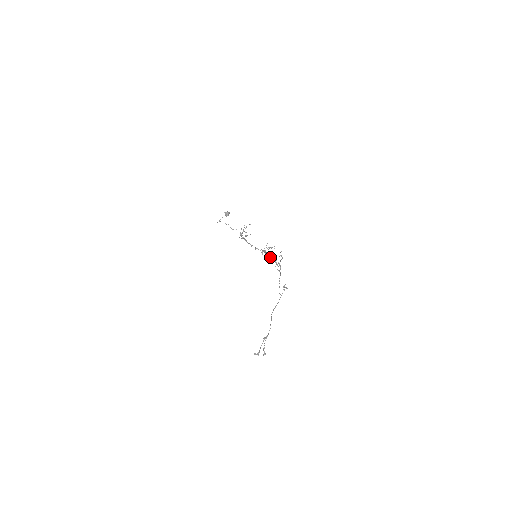
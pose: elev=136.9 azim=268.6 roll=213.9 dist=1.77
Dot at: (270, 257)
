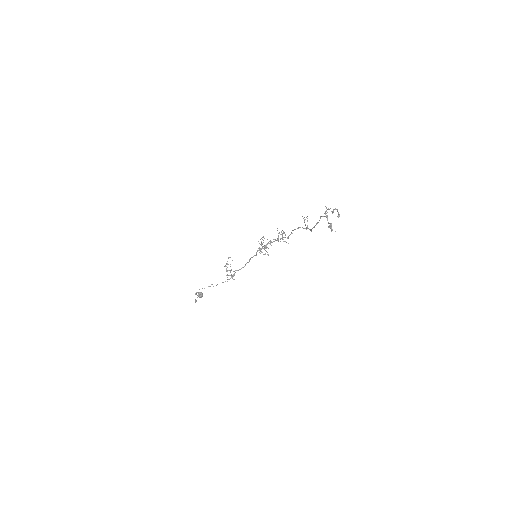
Dot at: (270, 243)
